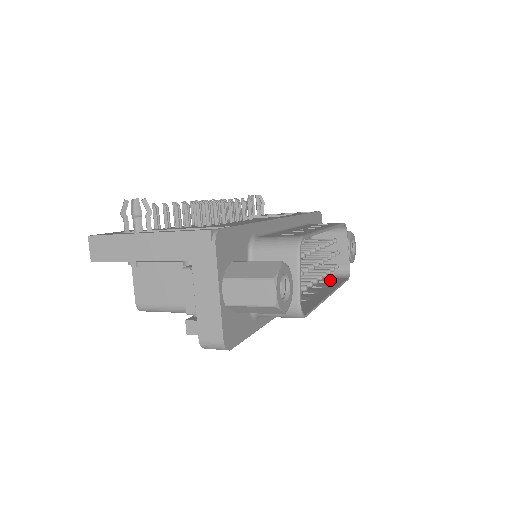
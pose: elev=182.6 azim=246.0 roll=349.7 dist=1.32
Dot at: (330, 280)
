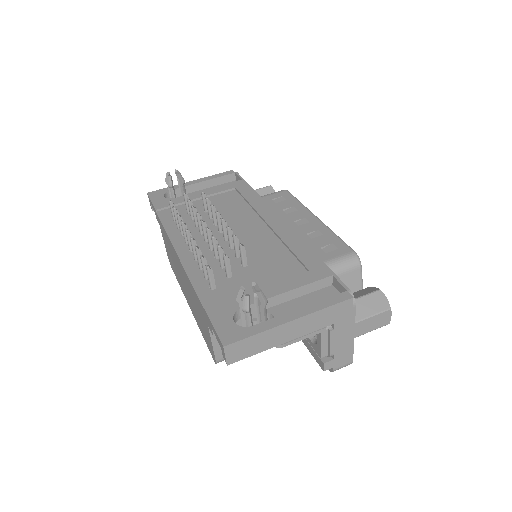
Dot at: occluded
